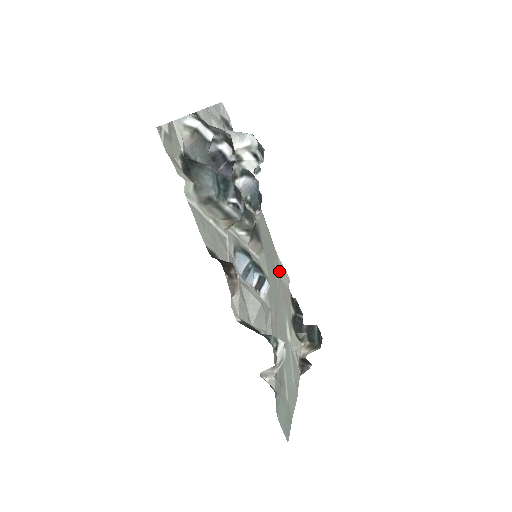
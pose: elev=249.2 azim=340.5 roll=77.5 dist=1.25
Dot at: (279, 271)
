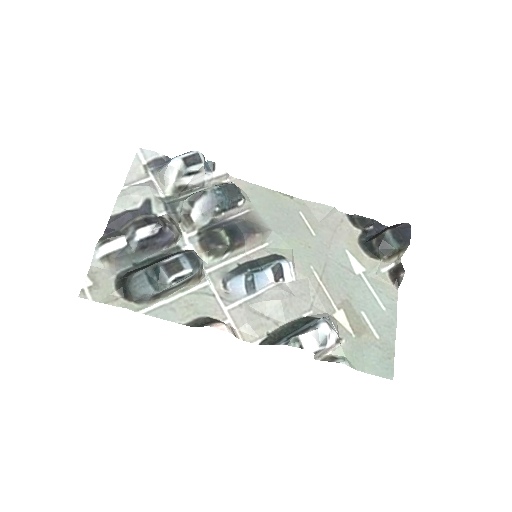
Dot at: (312, 215)
